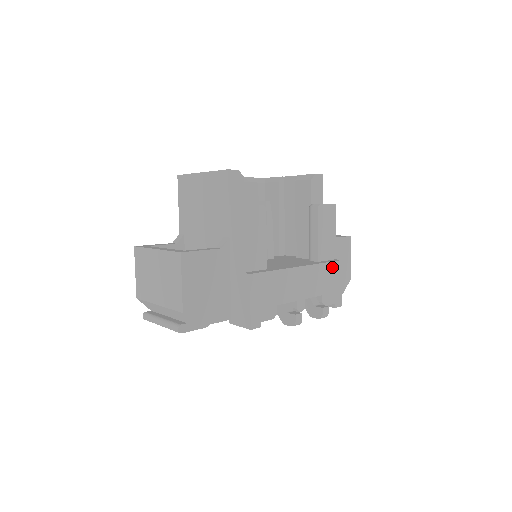
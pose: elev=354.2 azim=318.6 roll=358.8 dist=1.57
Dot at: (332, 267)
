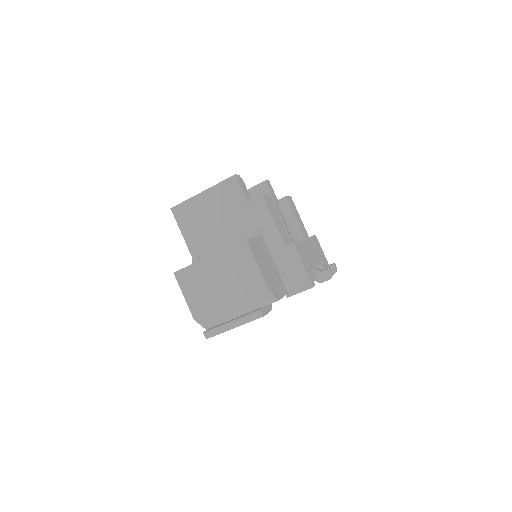
Dot at: (315, 240)
